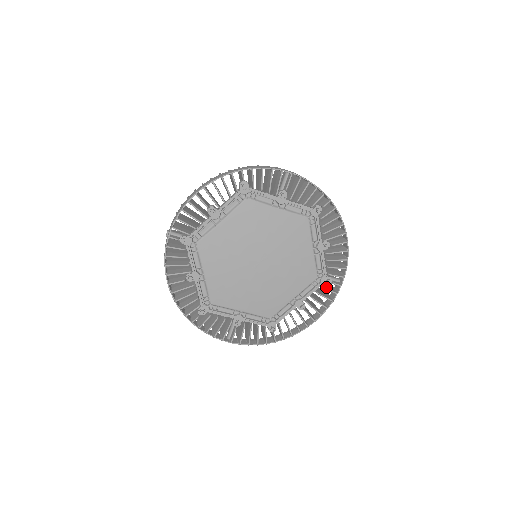
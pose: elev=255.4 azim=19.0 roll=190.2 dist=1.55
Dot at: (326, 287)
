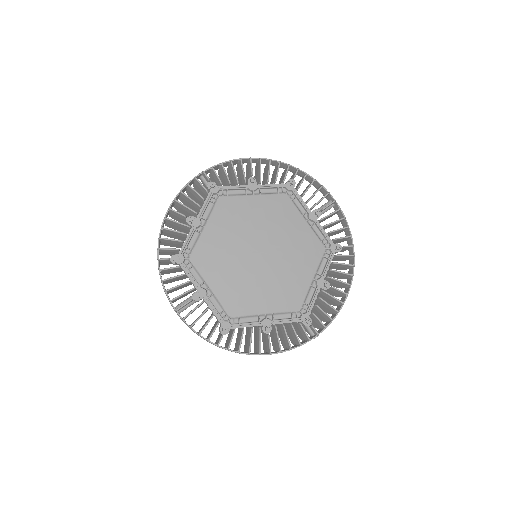
Dot at: (302, 326)
